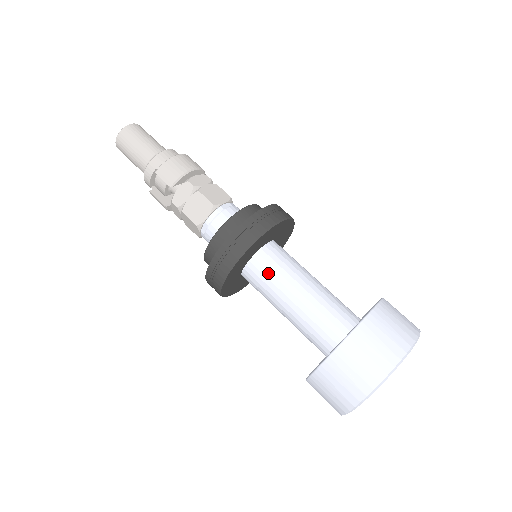
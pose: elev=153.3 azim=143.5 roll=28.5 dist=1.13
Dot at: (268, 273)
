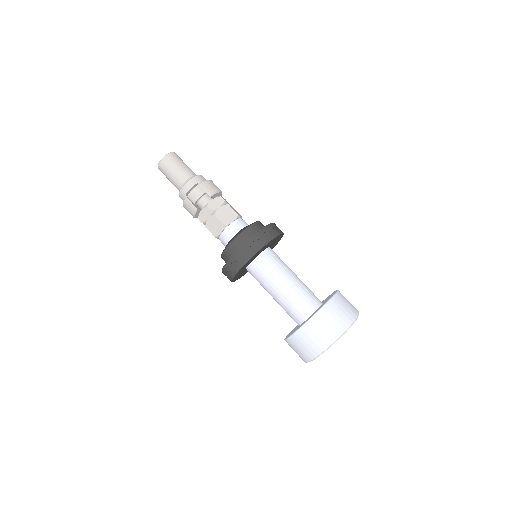
Dot at: (273, 263)
